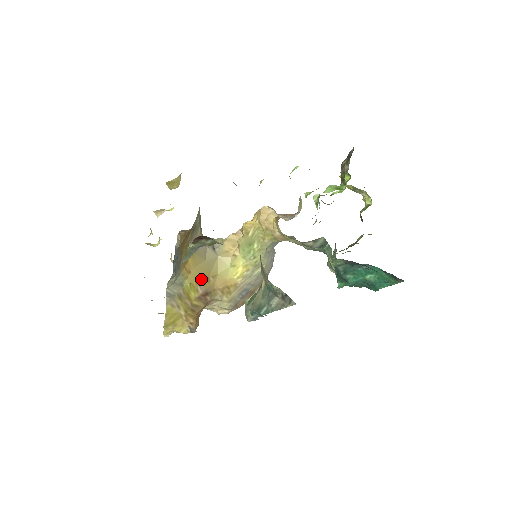
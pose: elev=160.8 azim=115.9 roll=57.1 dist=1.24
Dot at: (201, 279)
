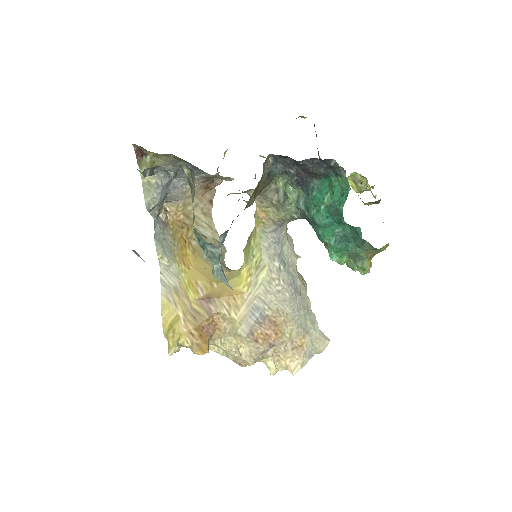
Dot at: (202, 281)
